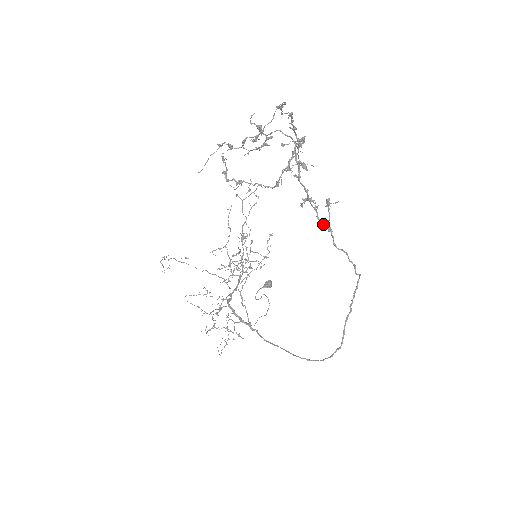
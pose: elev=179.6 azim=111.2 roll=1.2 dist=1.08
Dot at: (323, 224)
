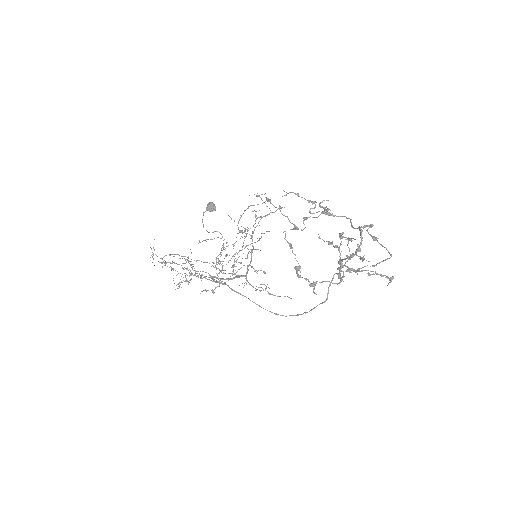
Dot at: (340, 264)
